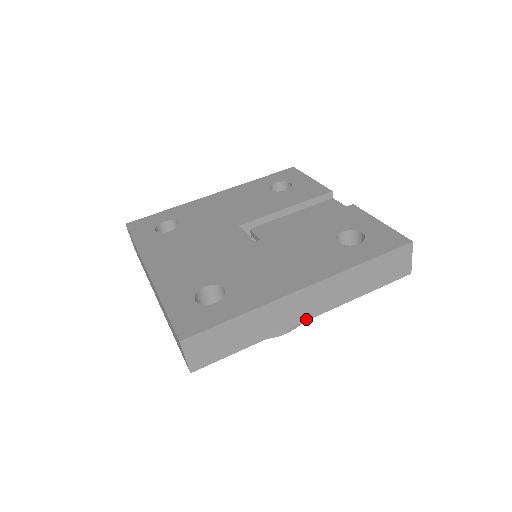
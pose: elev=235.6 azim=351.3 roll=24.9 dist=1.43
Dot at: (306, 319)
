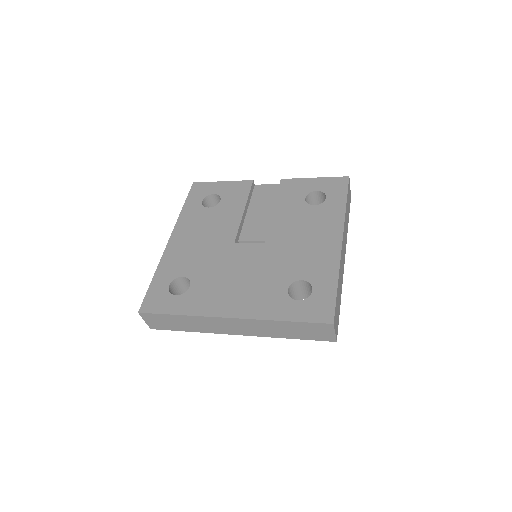
Dot at: (344, 261)
